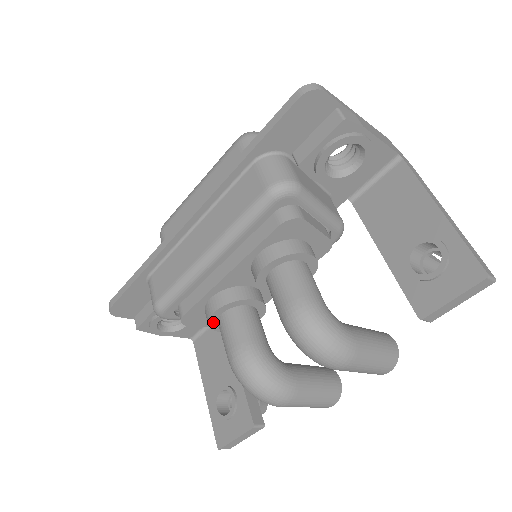
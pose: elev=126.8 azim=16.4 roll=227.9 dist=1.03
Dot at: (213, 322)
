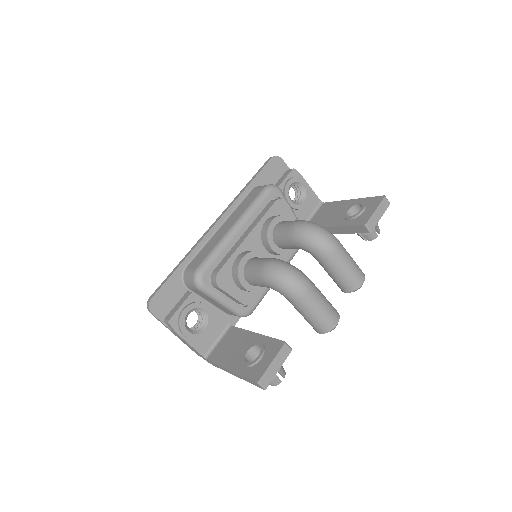
Dot at: (241, 271)
